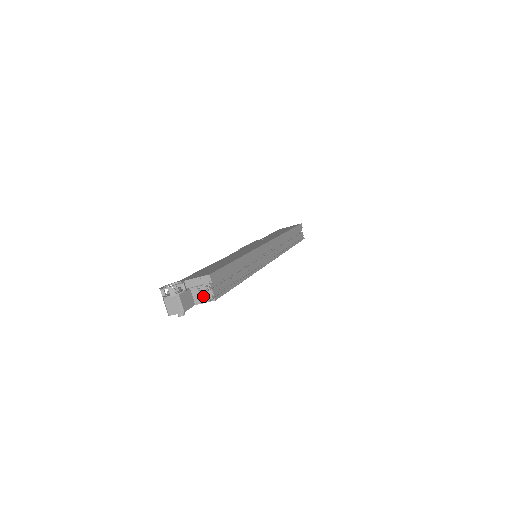
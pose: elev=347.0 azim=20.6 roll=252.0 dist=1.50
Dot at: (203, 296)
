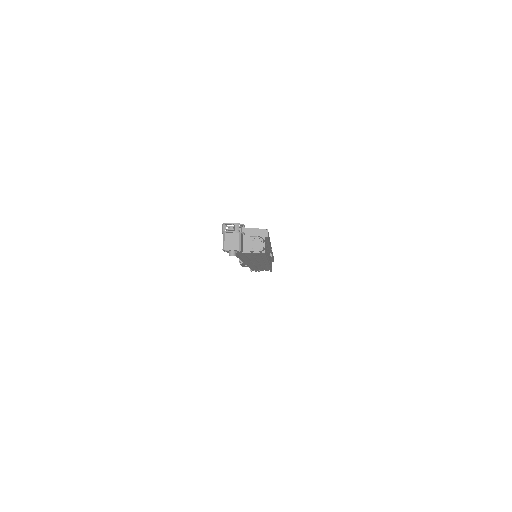
Dot at: (254, 246)
